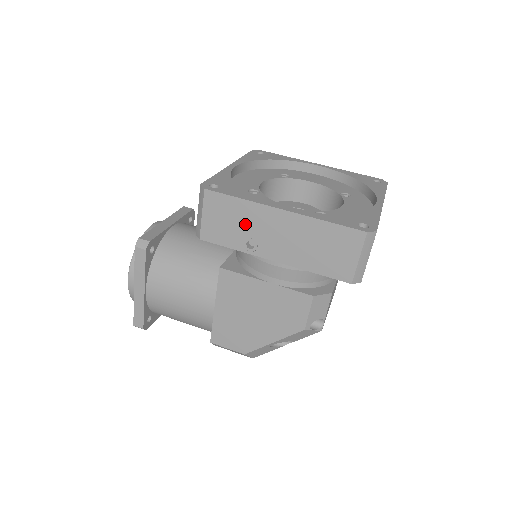
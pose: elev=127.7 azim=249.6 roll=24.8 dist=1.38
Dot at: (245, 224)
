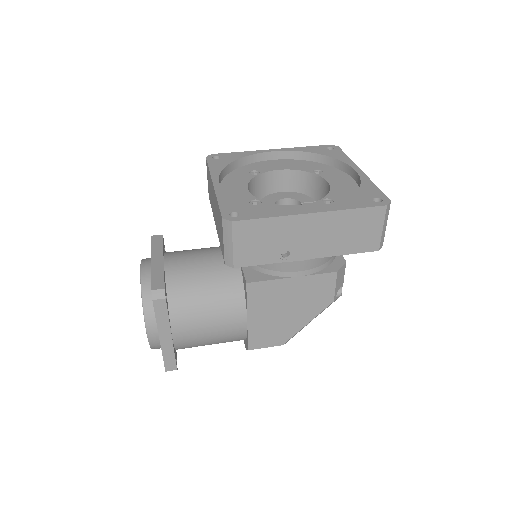
Dot at: (278, 238)
